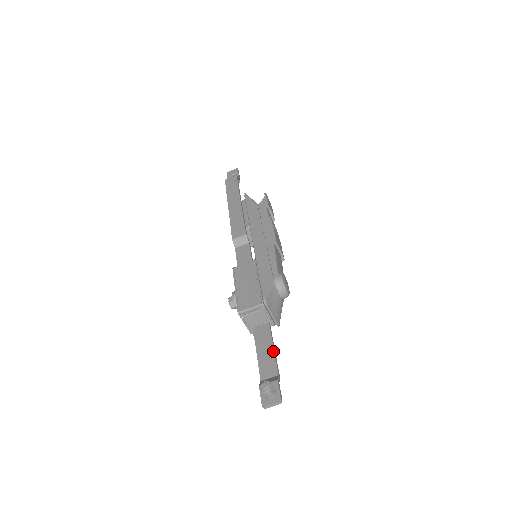
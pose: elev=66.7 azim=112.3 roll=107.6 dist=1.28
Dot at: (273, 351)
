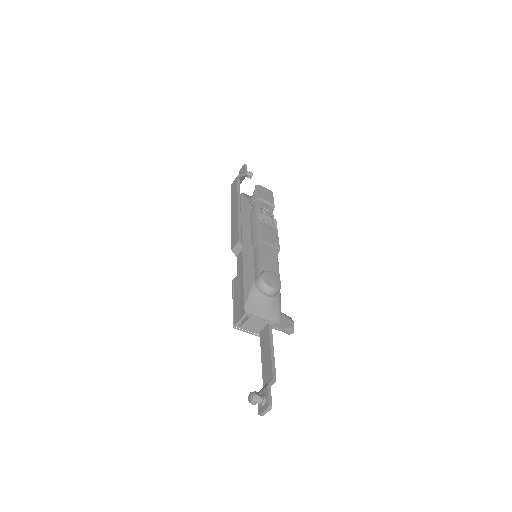
Dot at: (270, 353)
